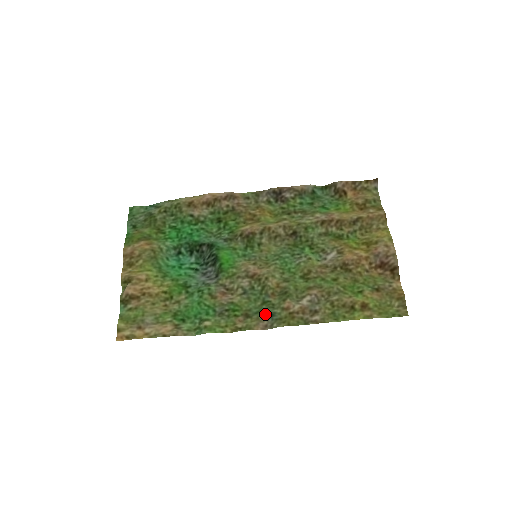
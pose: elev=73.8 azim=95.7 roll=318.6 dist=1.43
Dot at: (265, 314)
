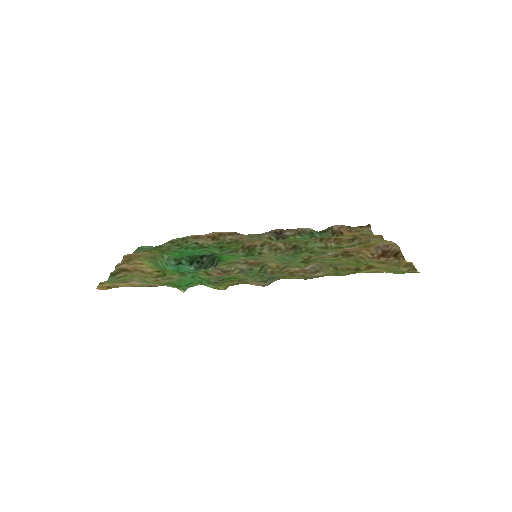
Dot at: (263, 279)
